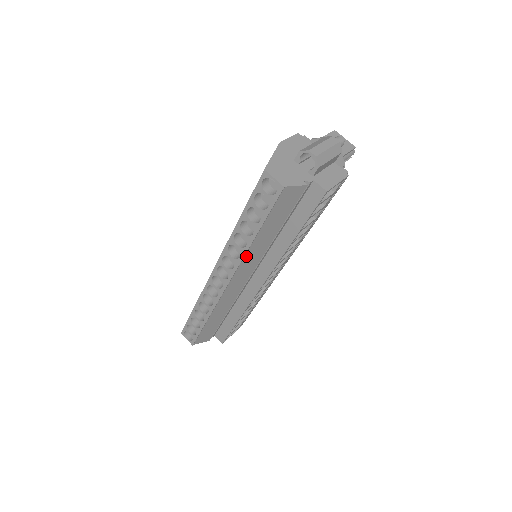
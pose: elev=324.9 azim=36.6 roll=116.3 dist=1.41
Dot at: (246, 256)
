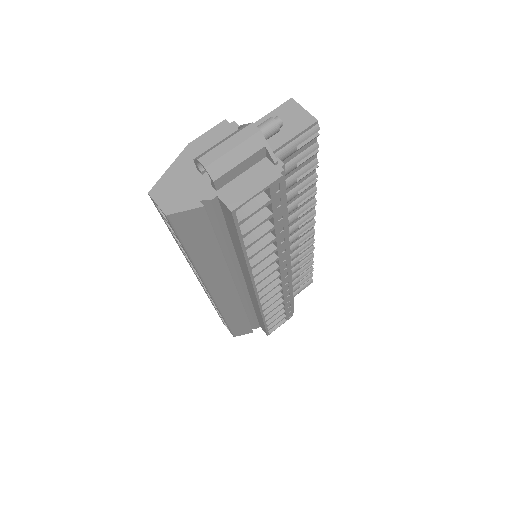
Dot at: (203, 274)
